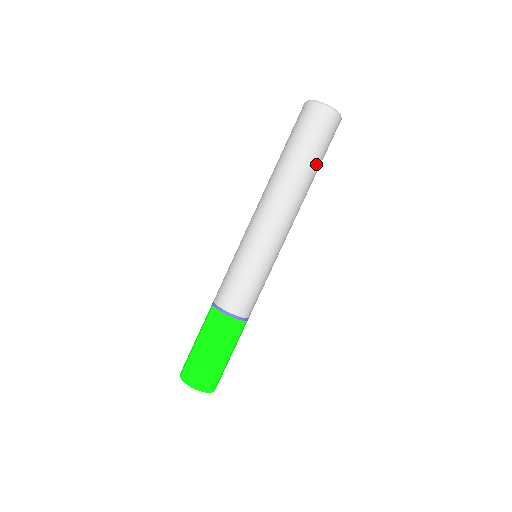
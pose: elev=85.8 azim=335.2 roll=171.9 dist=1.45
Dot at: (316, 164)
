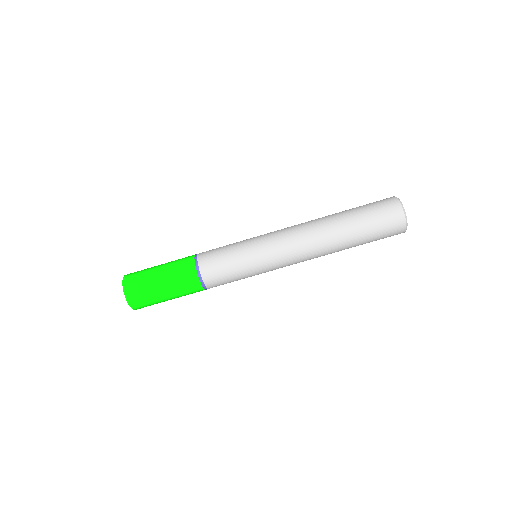
Dot at: (357, 239)
